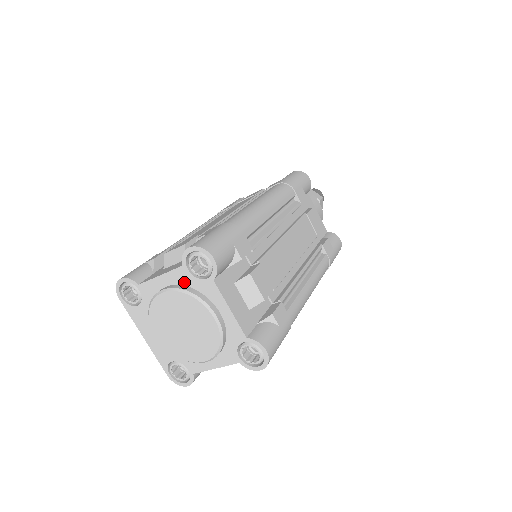
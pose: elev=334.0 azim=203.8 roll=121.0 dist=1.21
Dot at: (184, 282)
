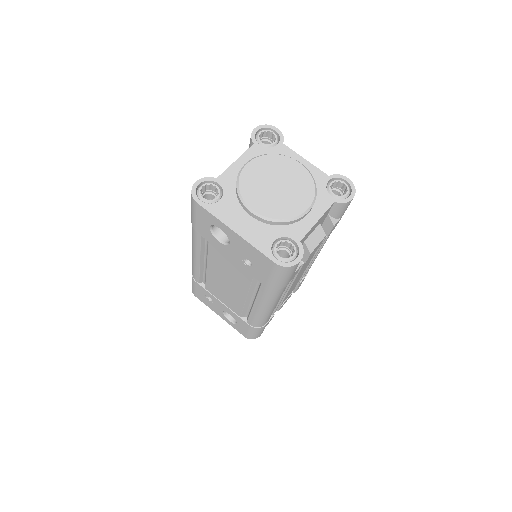
Dot at: occluded
